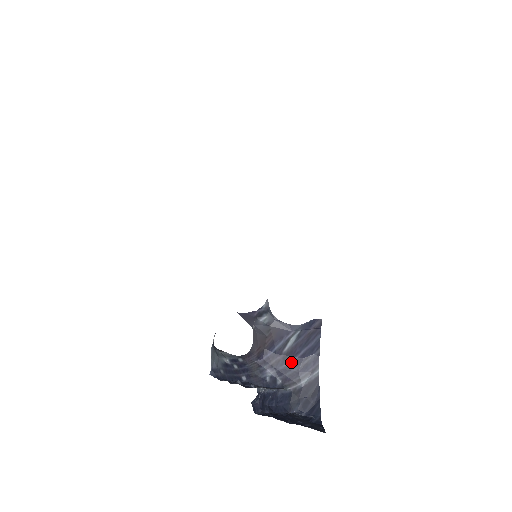
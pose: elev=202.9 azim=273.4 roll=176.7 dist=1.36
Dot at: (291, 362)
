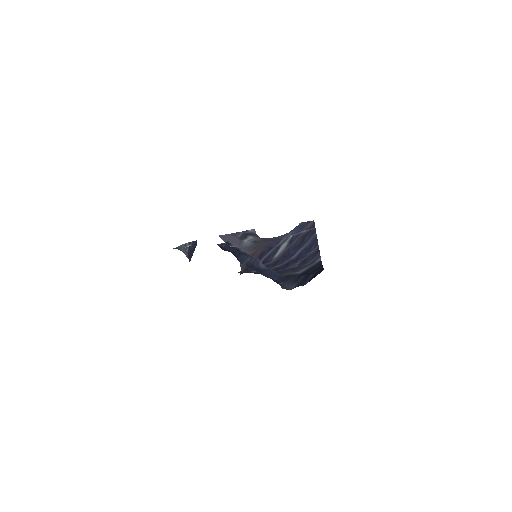
Dot at: (284, 263)
